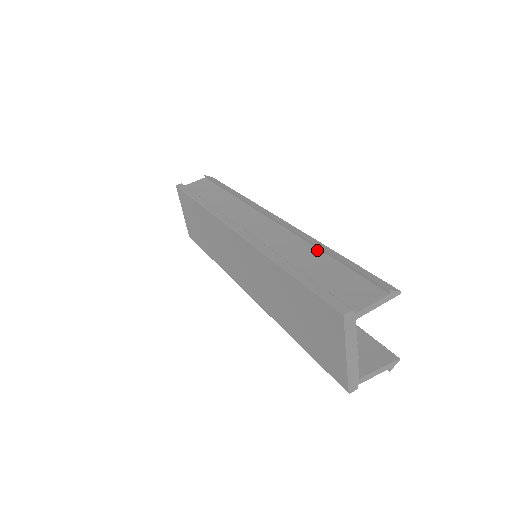
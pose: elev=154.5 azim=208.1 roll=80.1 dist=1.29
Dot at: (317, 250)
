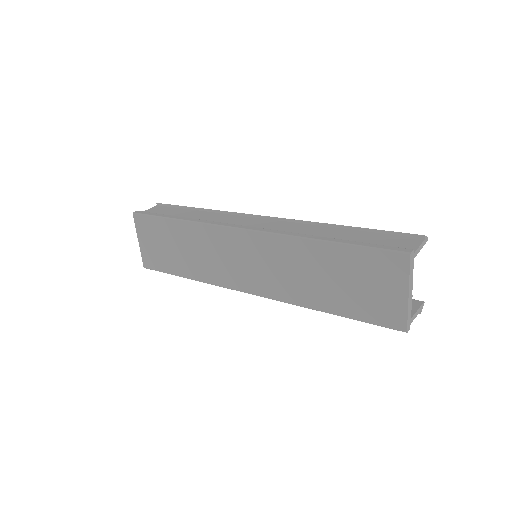
Dot at: (336, 228)
